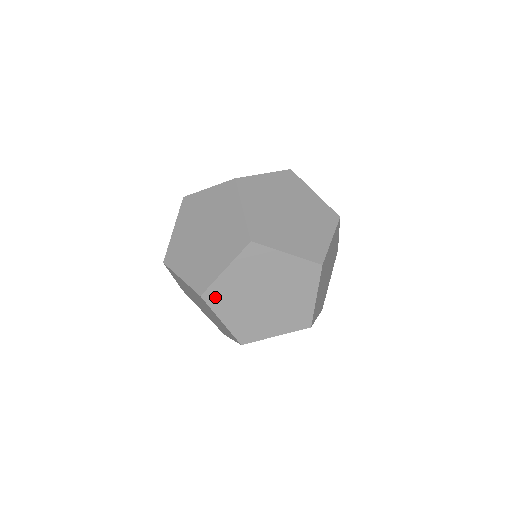
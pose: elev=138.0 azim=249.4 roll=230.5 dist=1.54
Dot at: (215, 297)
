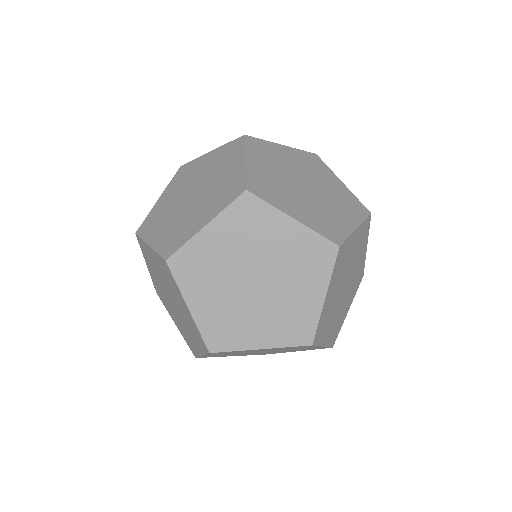
Dot at: (320, 332)
